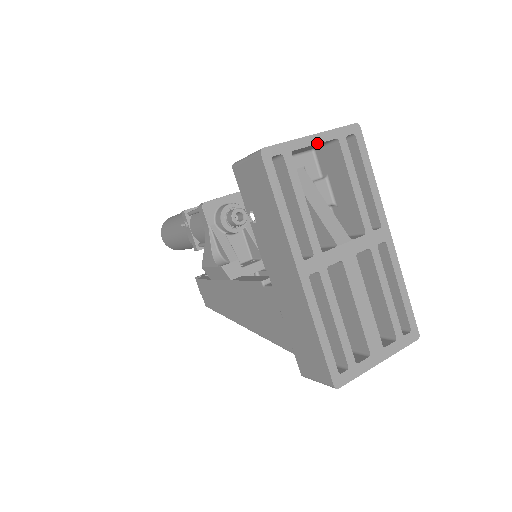
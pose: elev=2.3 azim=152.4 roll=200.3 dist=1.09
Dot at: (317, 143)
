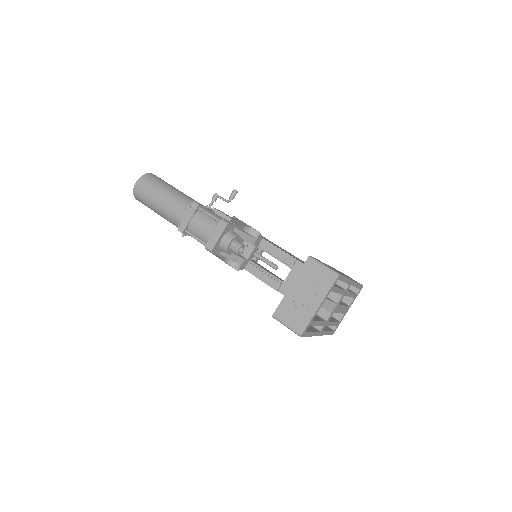
Dot at: occluded
